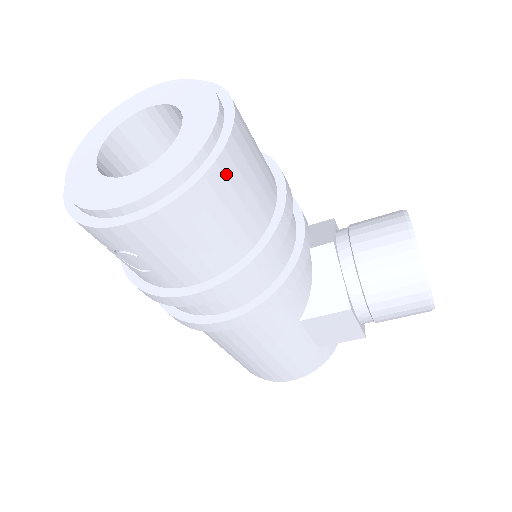
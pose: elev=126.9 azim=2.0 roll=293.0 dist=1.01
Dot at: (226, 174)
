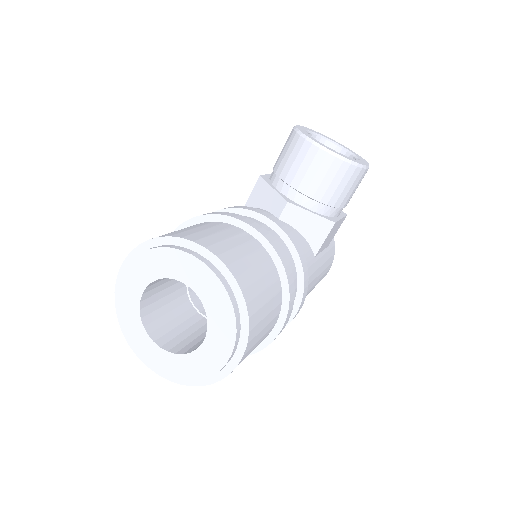
Dot at: (247, 284)
